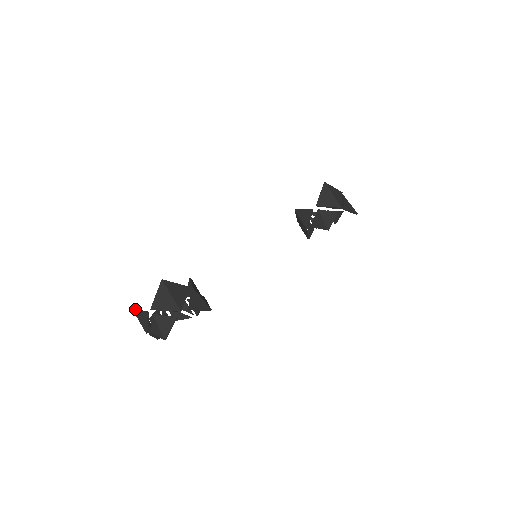
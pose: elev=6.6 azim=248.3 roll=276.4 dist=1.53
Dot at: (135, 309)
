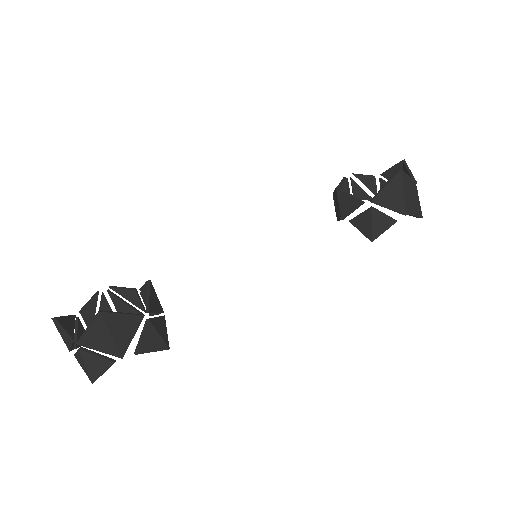
Dot at: (55, 320)
